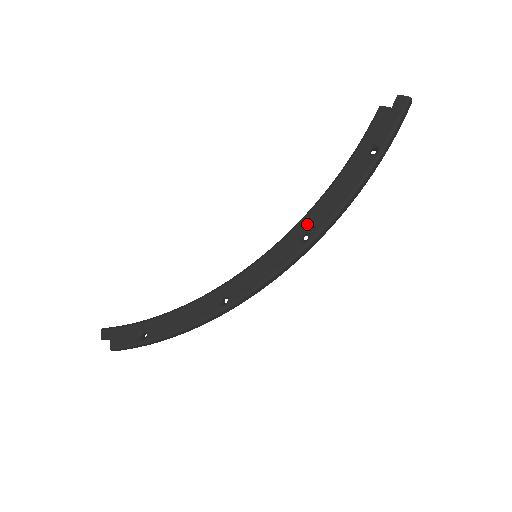
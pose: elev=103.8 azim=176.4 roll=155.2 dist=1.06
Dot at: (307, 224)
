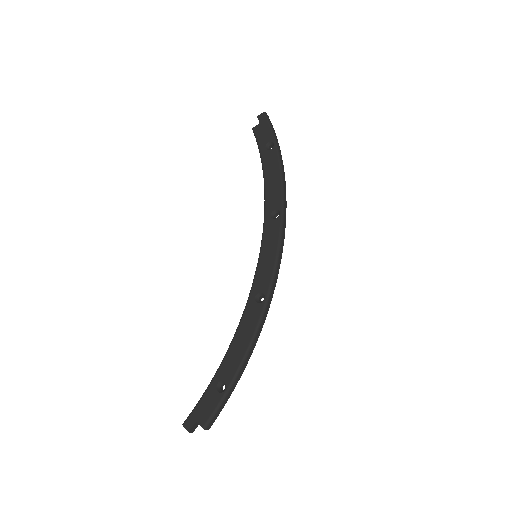
Dot at: (270, 207)
